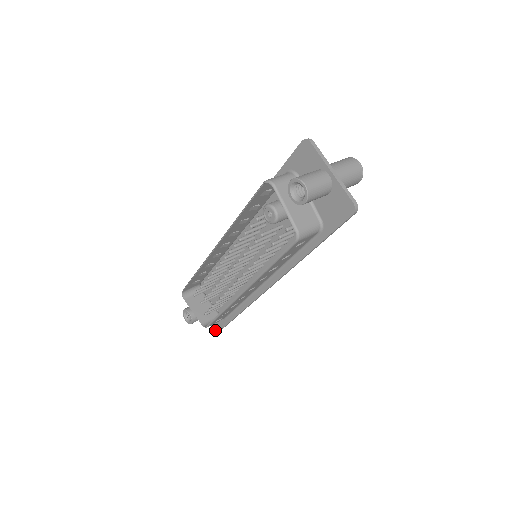
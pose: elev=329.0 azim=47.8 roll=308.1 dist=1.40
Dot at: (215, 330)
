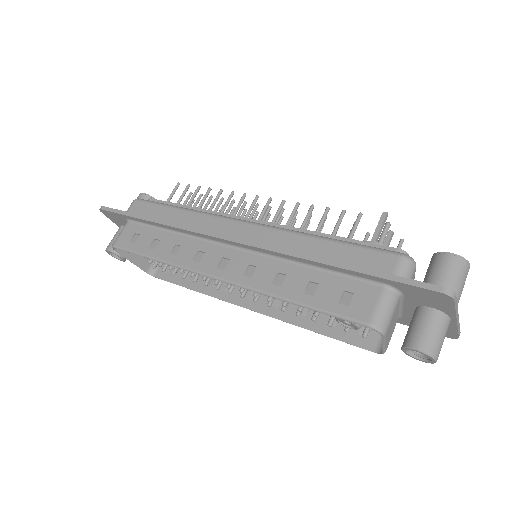
Dot at: occluded
